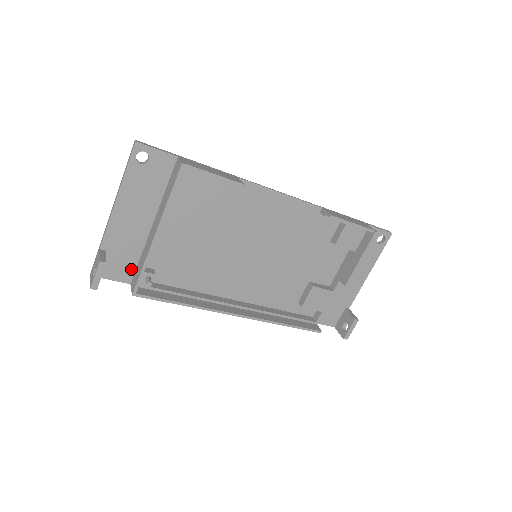
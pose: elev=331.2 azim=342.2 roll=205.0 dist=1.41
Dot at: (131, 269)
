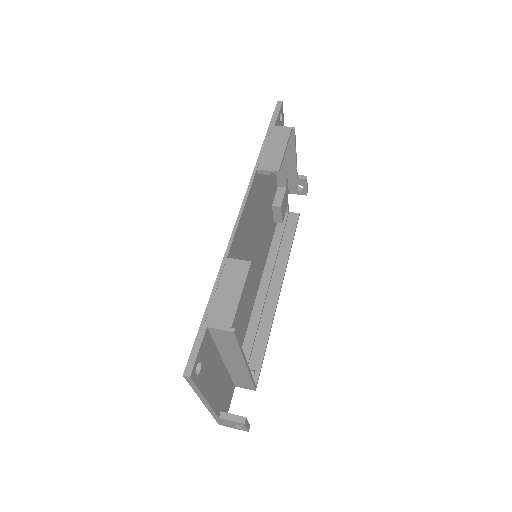
Dot at: (231, 386)
